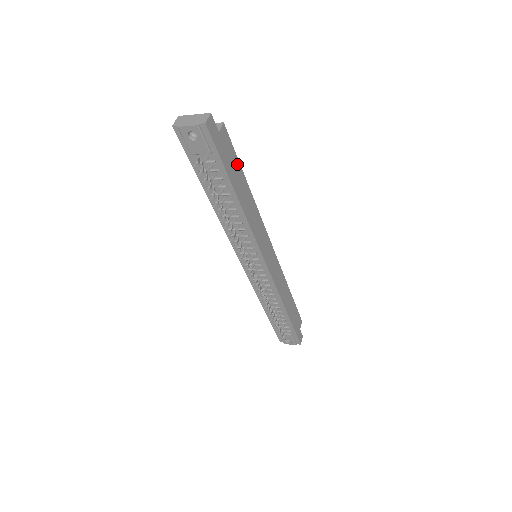
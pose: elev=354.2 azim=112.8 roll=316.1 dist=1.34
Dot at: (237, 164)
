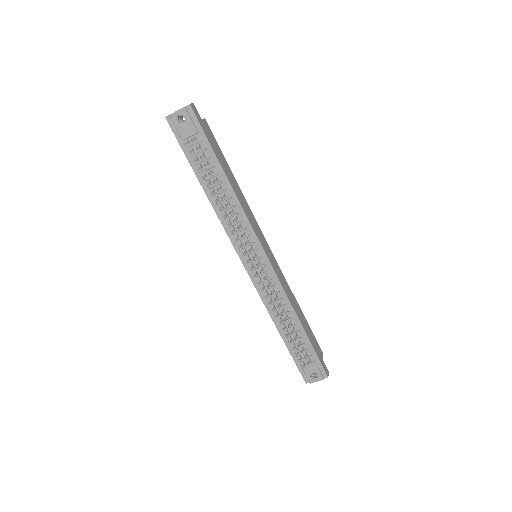
Dot at: (221, 154)
